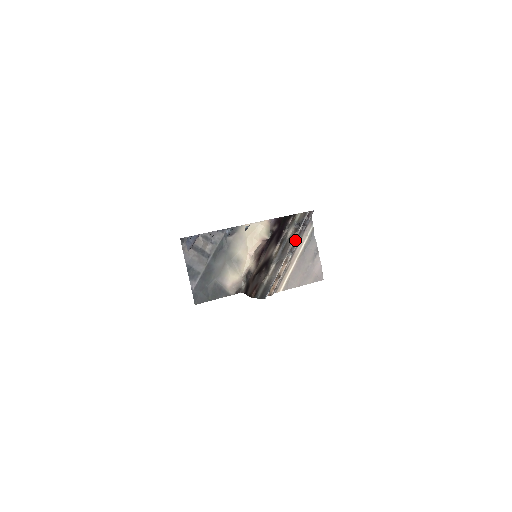
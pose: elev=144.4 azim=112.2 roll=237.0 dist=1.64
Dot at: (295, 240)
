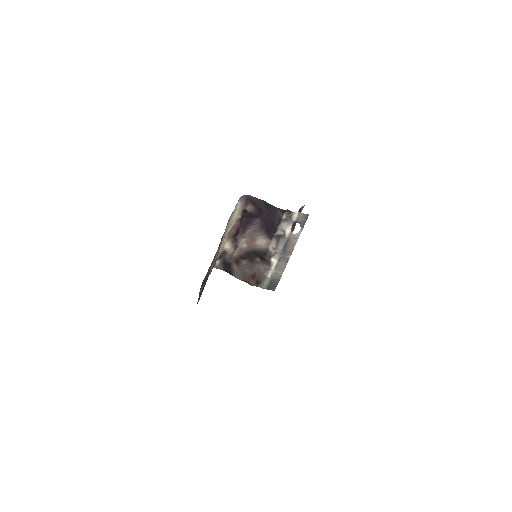
Dot at: occluded
